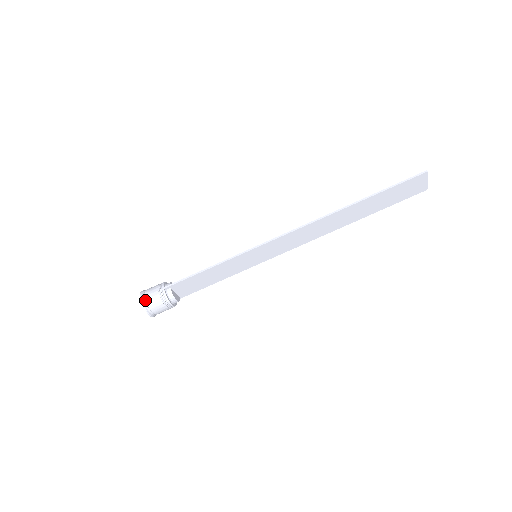
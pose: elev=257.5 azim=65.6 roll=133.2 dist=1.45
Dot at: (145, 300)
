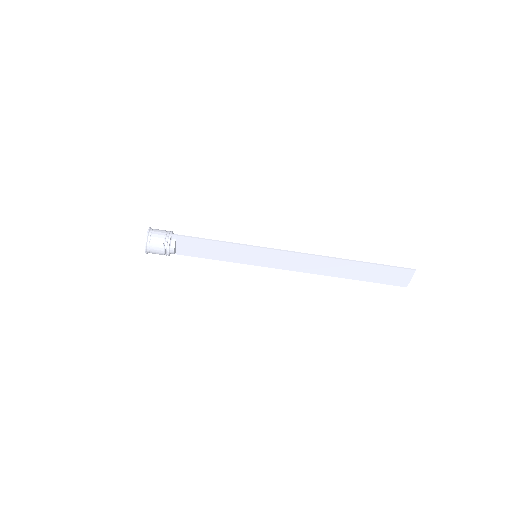
Dot at: (151, 234)
